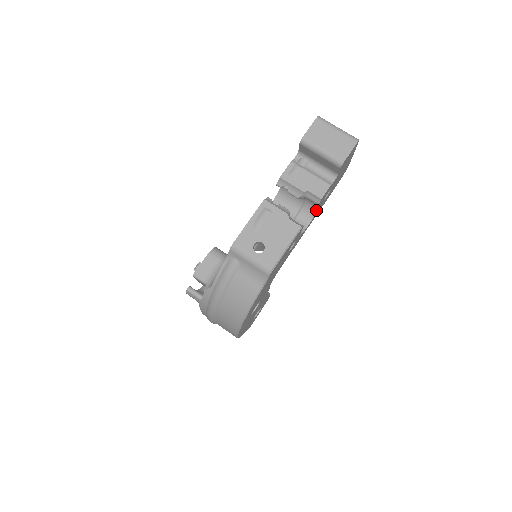
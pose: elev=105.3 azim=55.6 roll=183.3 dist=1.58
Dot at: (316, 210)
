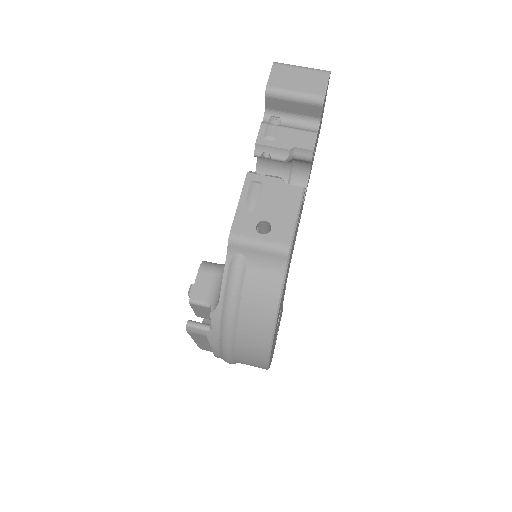
Dot at: (308, 174)
